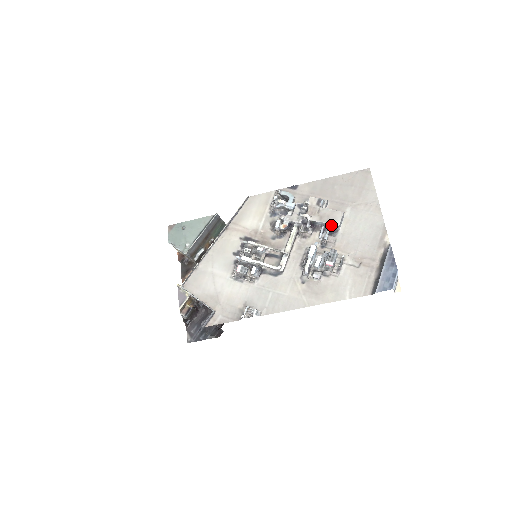
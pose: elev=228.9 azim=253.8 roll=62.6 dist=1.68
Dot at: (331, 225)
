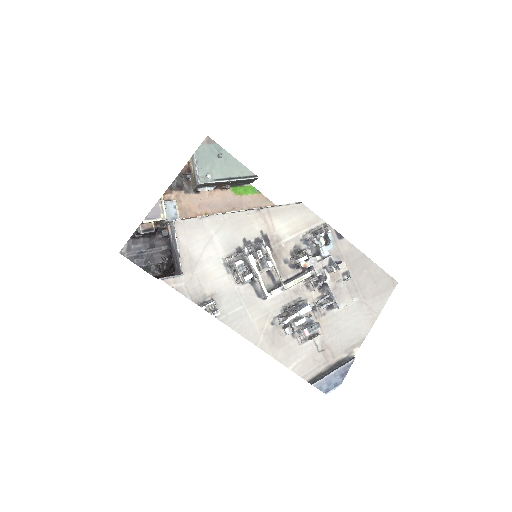
Dot at: (335, 302)
